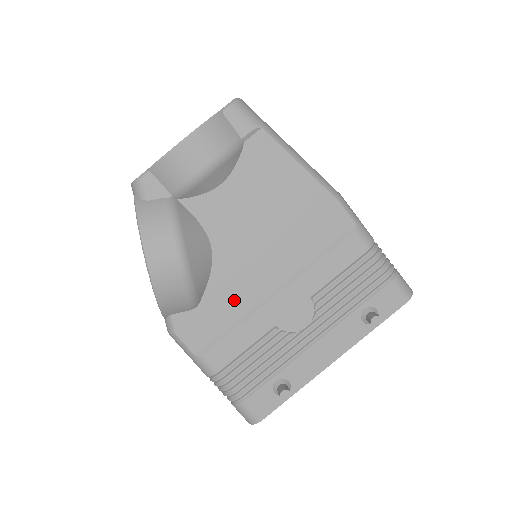
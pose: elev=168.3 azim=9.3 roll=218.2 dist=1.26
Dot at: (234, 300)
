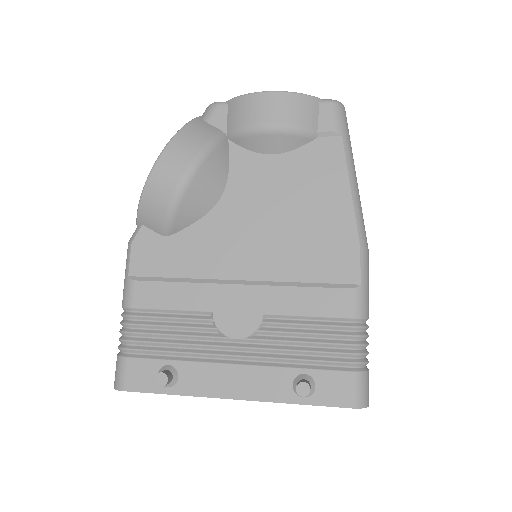
Dot at: (199, 257)
